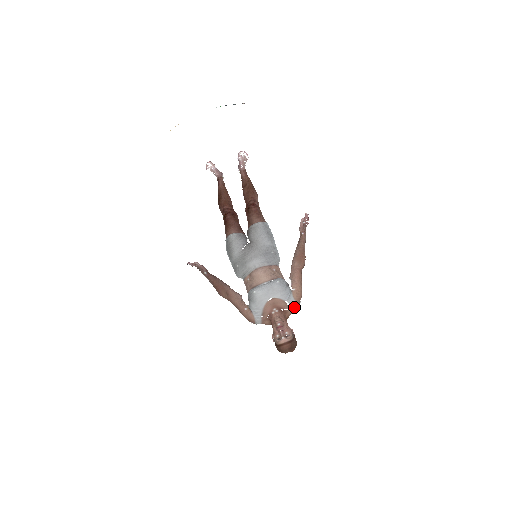
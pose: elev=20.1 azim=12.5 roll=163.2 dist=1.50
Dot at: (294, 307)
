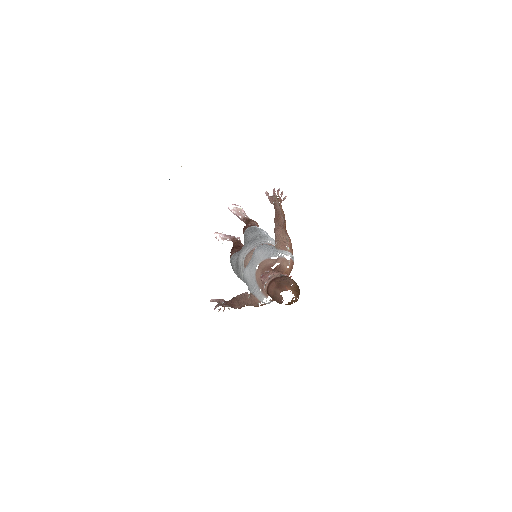
Dot at: (283, 257)
